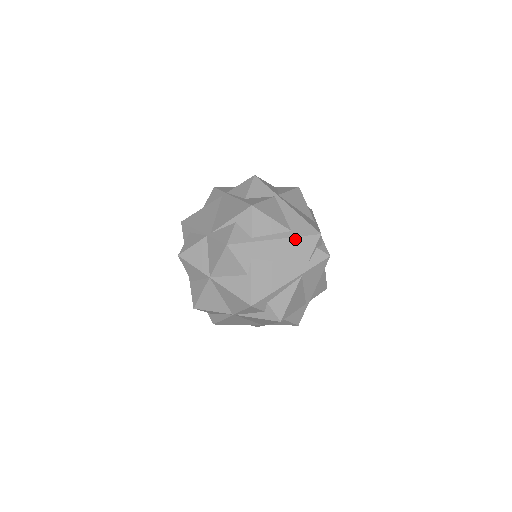
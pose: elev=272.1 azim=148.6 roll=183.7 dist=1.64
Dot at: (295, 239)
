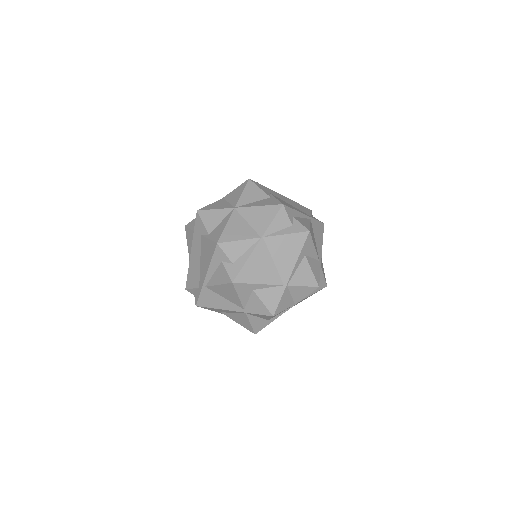
Dot at: (295, 202)
